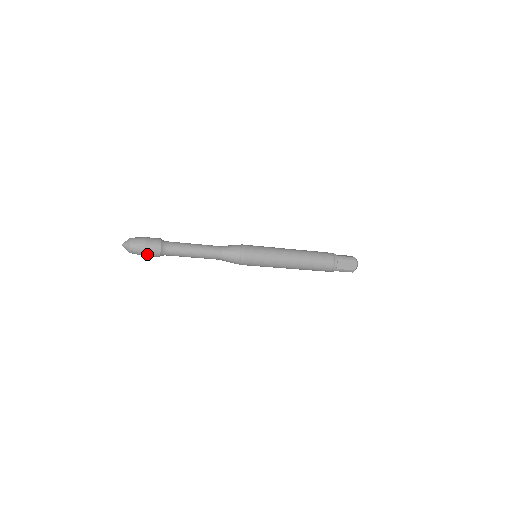
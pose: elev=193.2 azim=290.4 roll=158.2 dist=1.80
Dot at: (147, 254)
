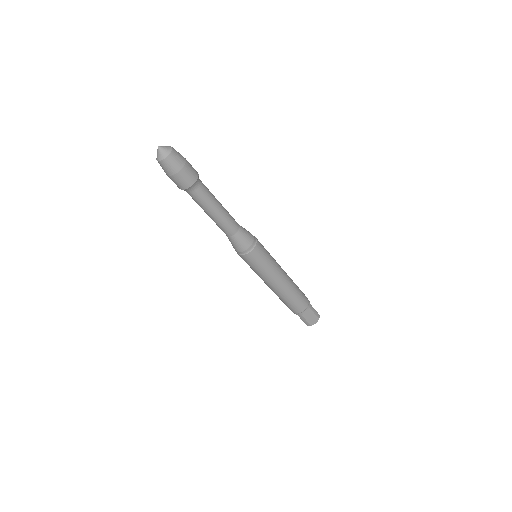
Dot at: (188, 167)
